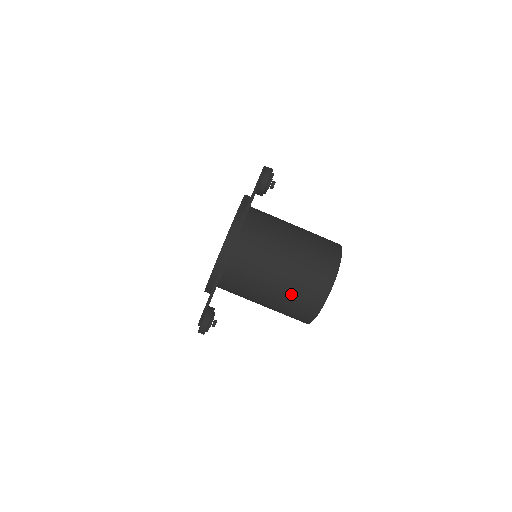
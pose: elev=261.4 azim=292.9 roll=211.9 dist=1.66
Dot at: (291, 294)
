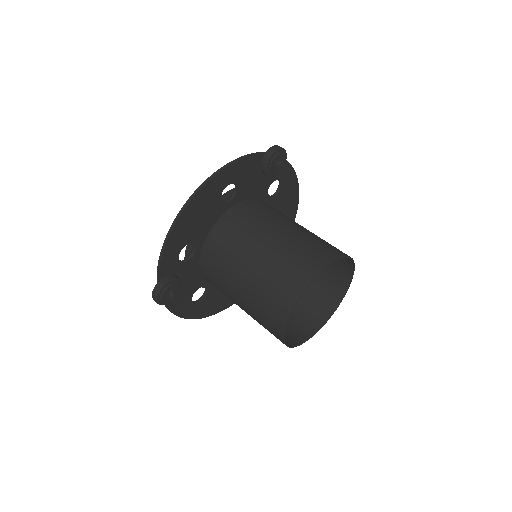
Dot at: (264, 280)
